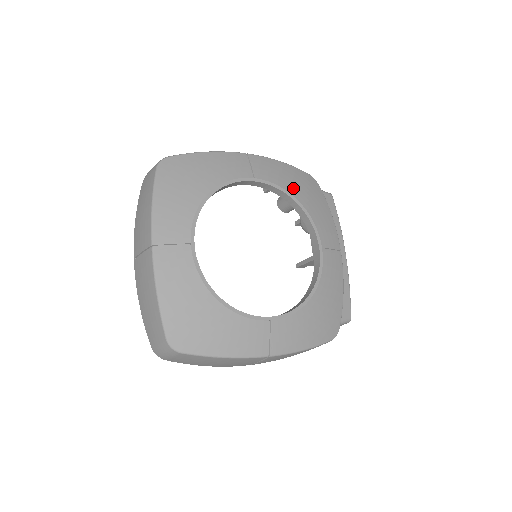
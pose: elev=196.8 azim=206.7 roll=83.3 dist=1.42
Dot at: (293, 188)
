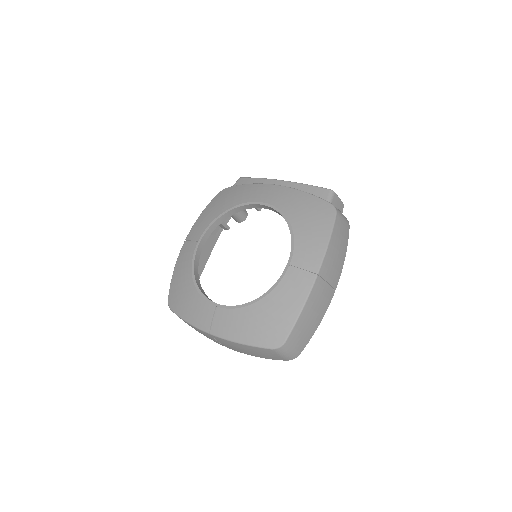
Dot at: (216, 212)
